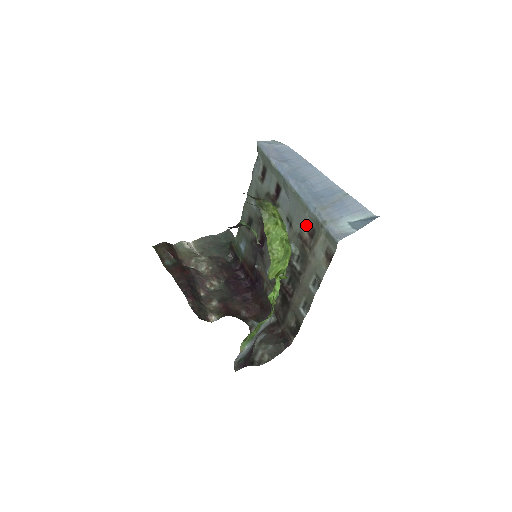
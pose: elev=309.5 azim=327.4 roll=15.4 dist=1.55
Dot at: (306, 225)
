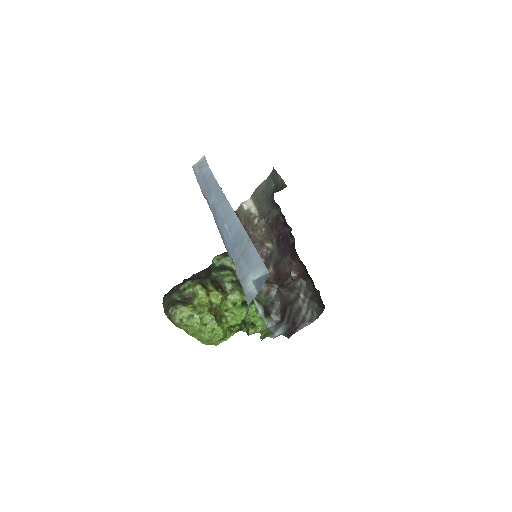
Dot at: occluded
